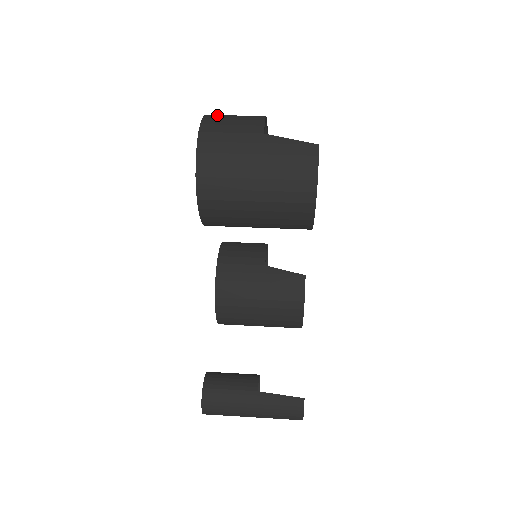
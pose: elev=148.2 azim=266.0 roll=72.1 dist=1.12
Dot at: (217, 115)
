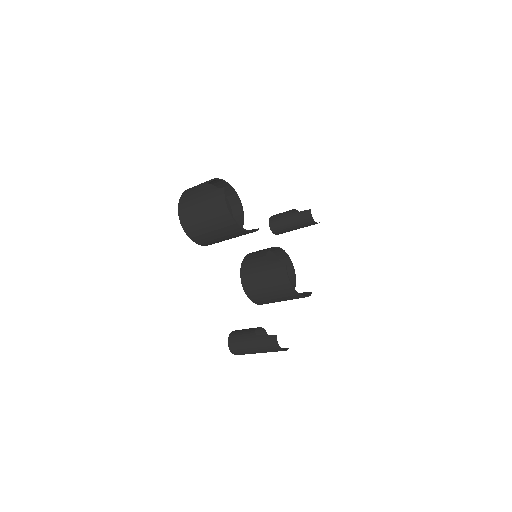
Dot at: occluded
